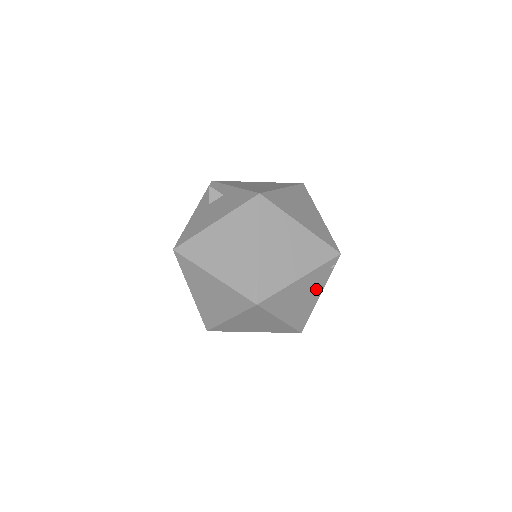
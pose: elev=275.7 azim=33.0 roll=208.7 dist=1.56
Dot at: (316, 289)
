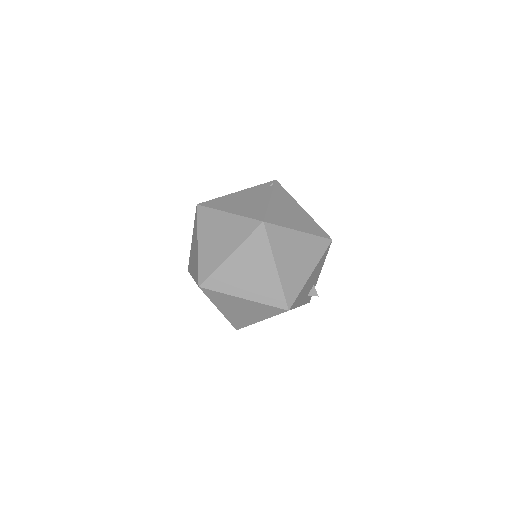
Dot at: (261, 196)
